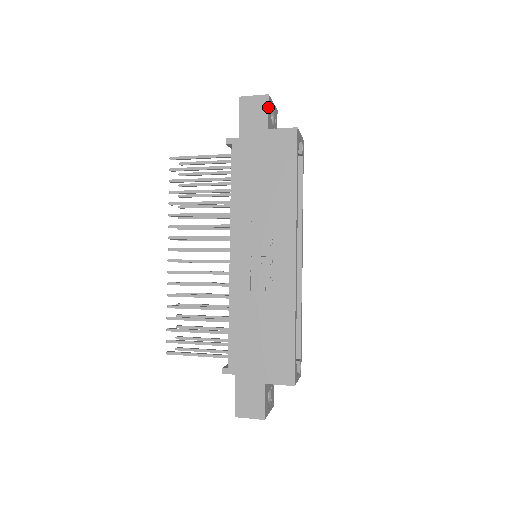
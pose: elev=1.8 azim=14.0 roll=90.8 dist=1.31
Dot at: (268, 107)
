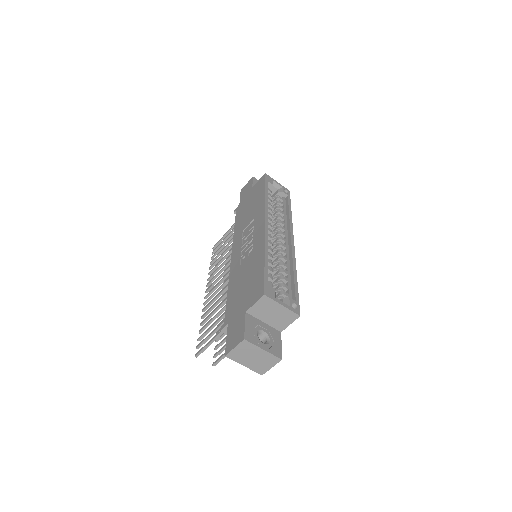
Dot at: (252, 181)
